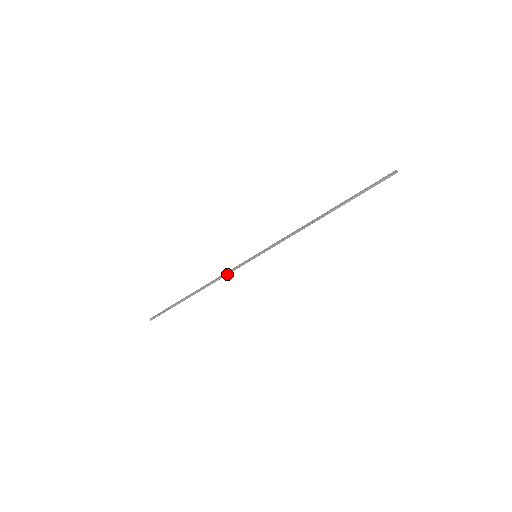
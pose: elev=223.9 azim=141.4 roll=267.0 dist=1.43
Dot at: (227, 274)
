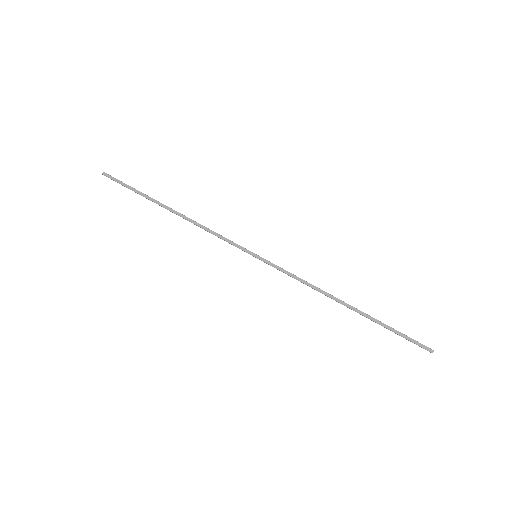
Dot at: (215, 235)
